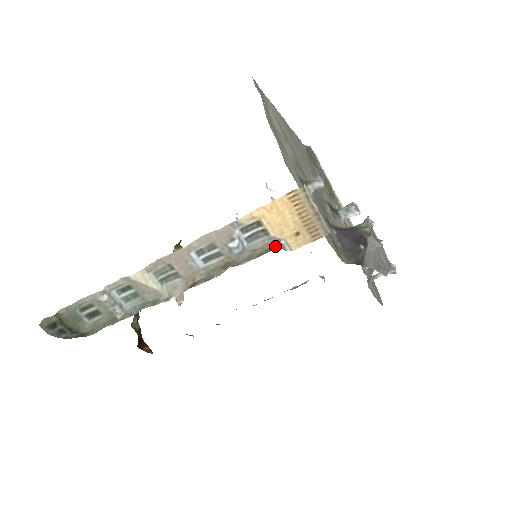
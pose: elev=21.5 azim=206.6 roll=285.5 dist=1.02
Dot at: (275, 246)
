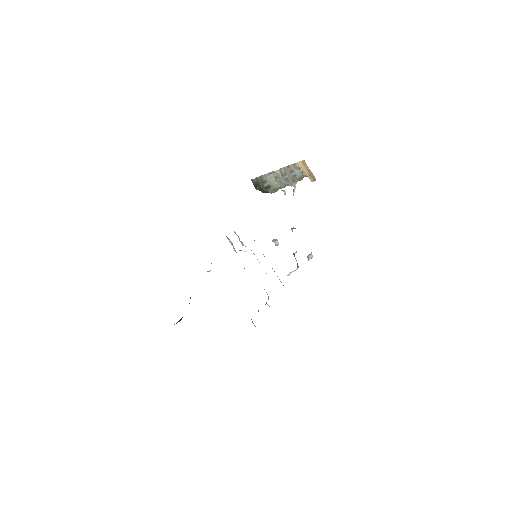
Dot at: (309, 175)
